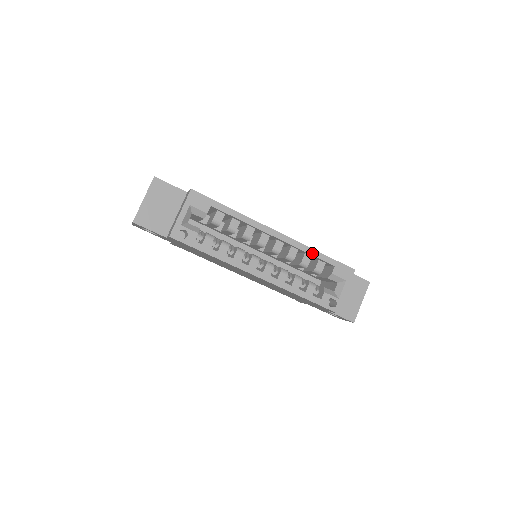
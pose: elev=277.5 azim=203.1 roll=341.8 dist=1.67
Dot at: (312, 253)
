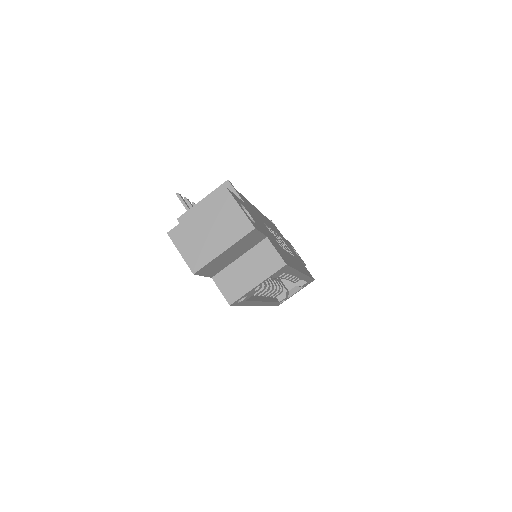
Dot at: (306, 279)
